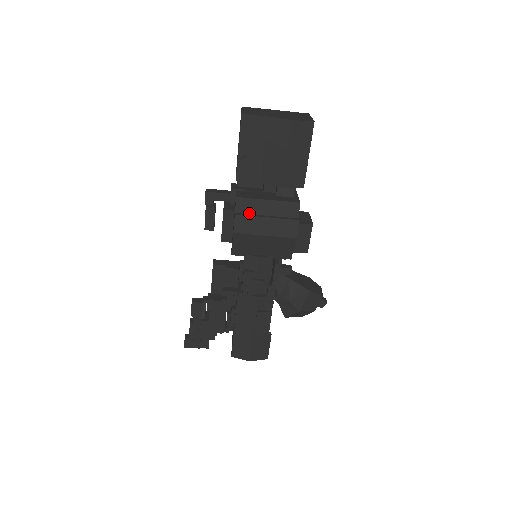
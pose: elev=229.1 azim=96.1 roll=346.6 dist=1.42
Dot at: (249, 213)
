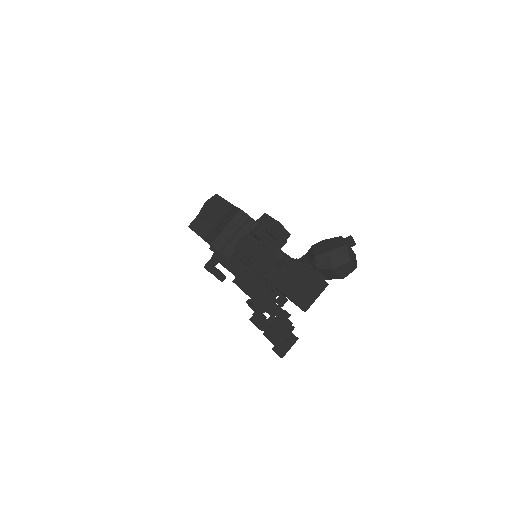
Dot at: occluded
